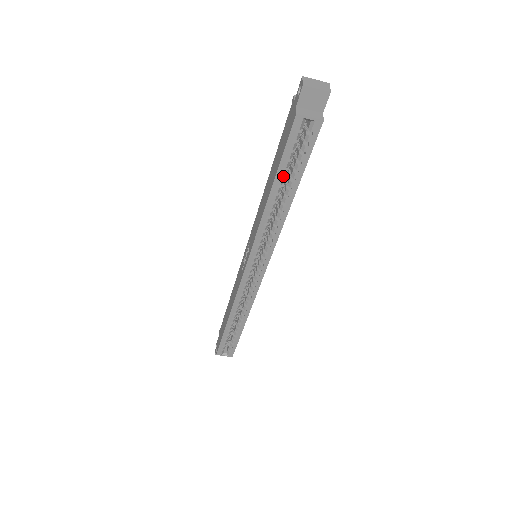
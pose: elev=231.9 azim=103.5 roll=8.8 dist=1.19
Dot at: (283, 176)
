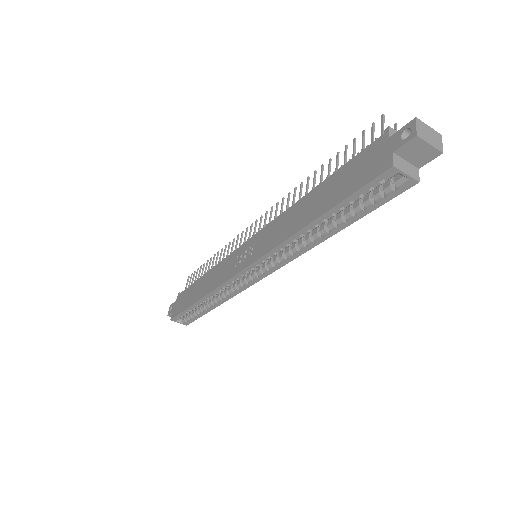
Dot at: (336, 213)
